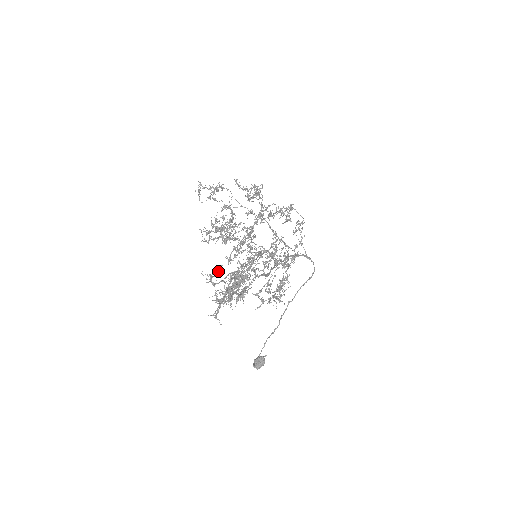
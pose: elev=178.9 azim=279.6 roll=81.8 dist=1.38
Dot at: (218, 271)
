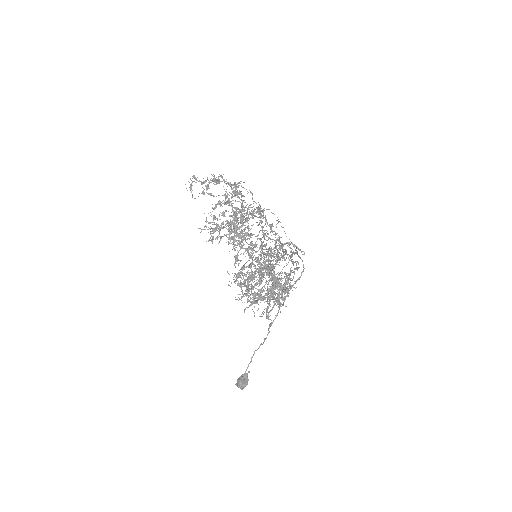
Dot at: (250, 267)
